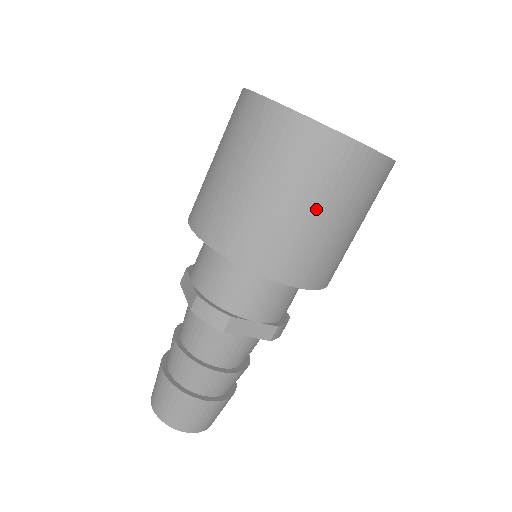
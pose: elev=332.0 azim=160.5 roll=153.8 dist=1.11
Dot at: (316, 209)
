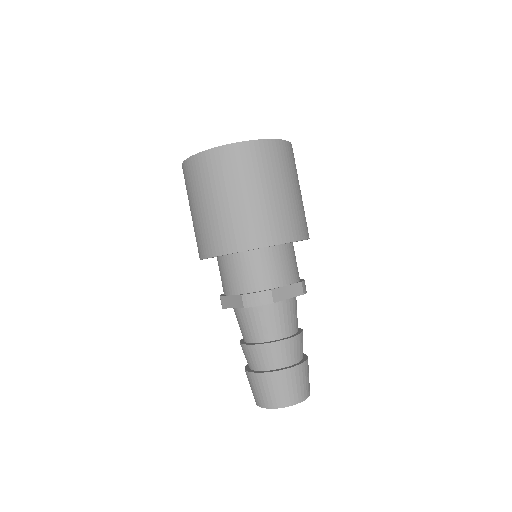
Dot at: (272, 188)
